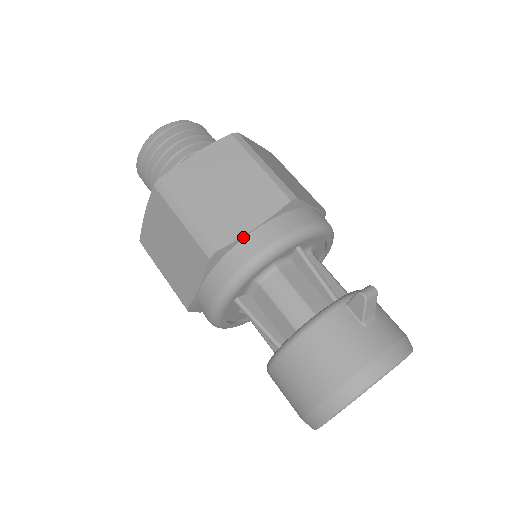
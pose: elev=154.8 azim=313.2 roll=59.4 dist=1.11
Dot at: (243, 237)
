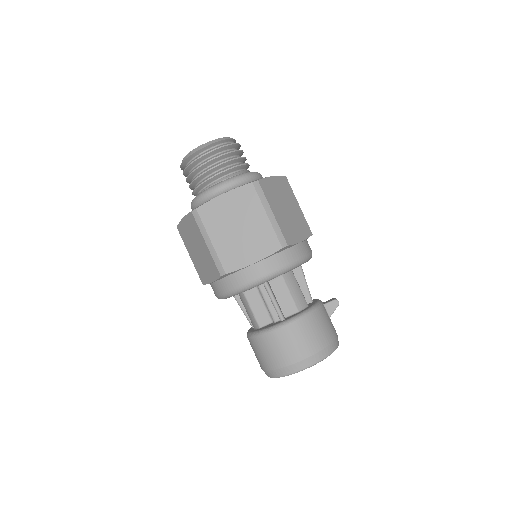
Dot at: (297, 244)
